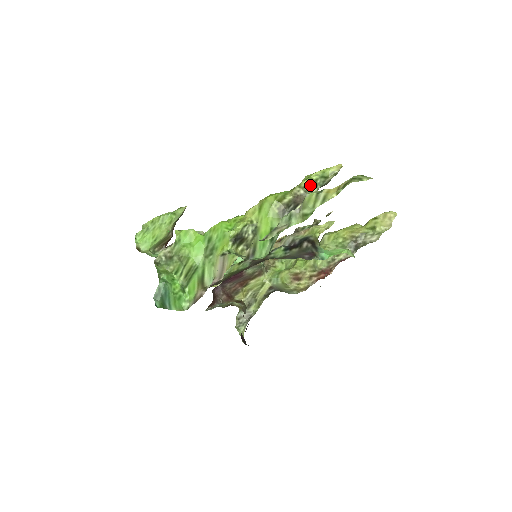
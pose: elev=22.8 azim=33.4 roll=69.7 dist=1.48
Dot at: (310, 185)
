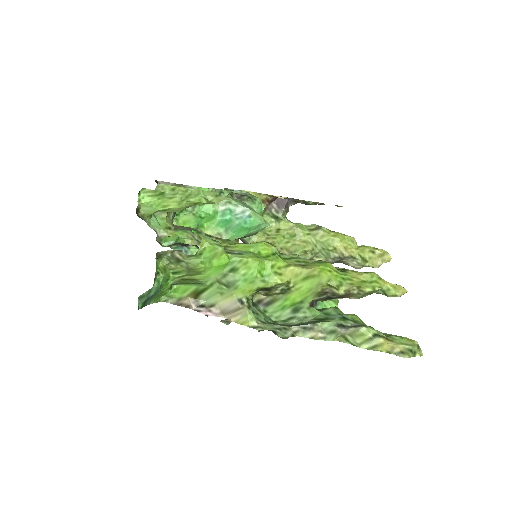
Dot at: (368, 292)
